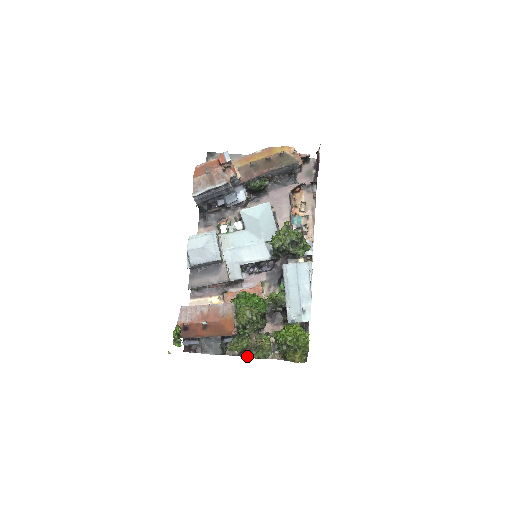
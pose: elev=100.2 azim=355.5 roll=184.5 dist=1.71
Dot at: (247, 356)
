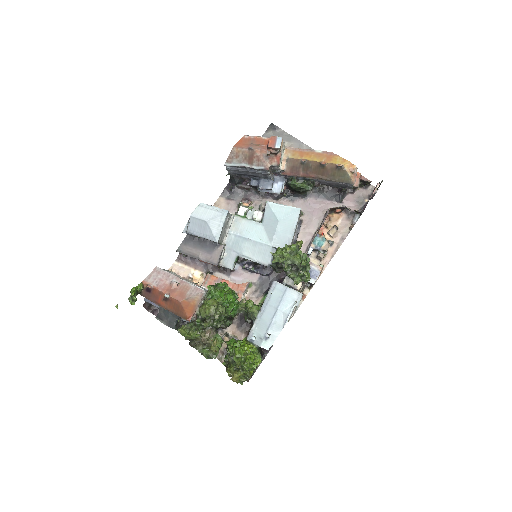
Dot at: (193, 346)
